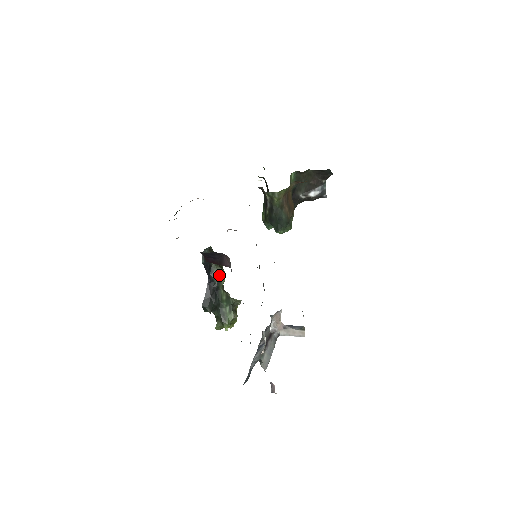
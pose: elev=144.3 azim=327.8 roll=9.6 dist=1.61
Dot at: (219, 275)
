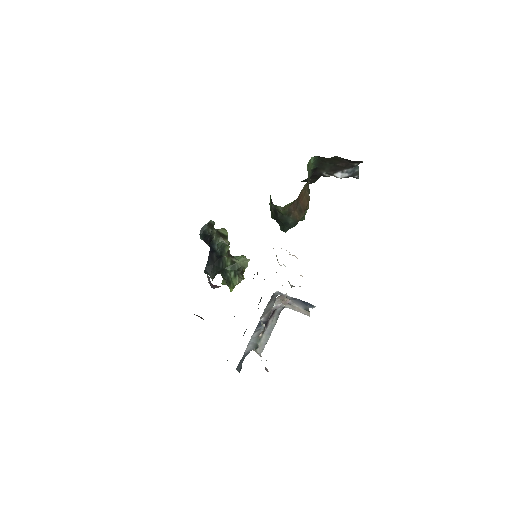
Dot at: (222, 244)
